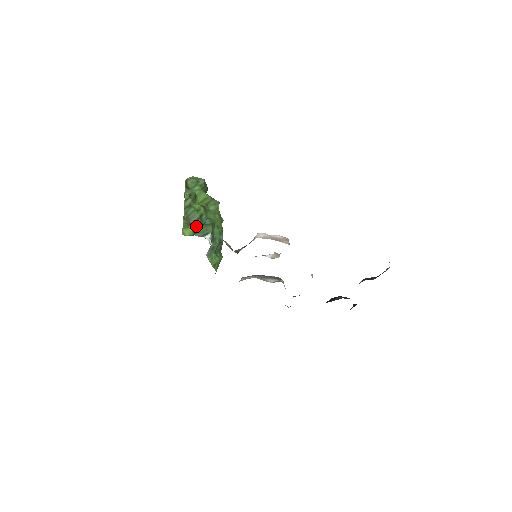
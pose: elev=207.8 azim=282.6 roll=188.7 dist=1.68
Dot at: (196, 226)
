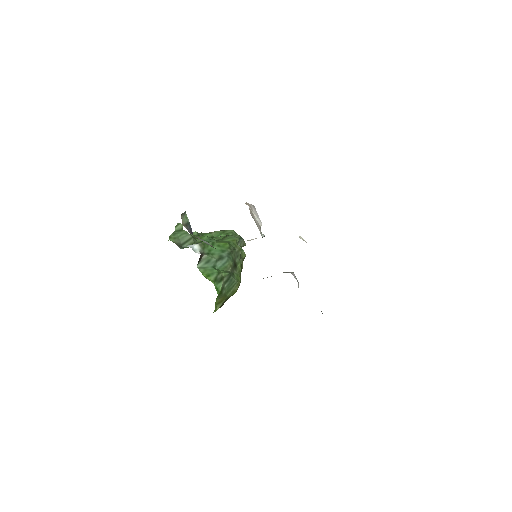
Dot at: occluded
